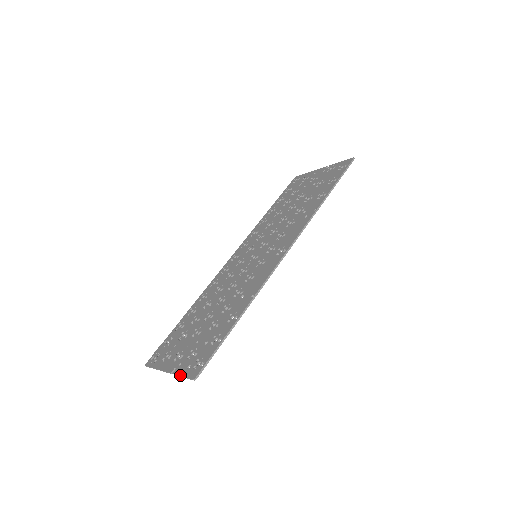
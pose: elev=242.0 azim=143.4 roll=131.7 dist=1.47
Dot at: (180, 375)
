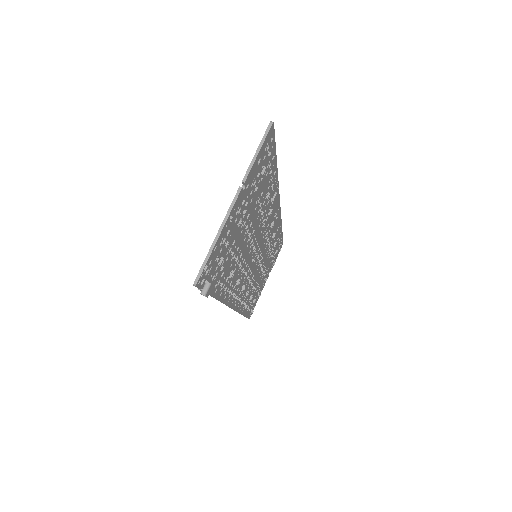
Dot at: occluded
